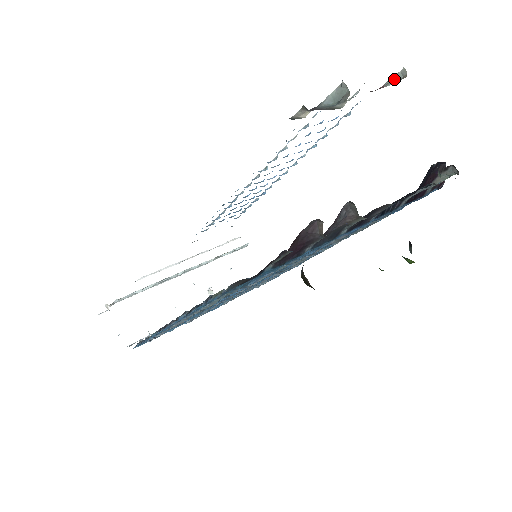
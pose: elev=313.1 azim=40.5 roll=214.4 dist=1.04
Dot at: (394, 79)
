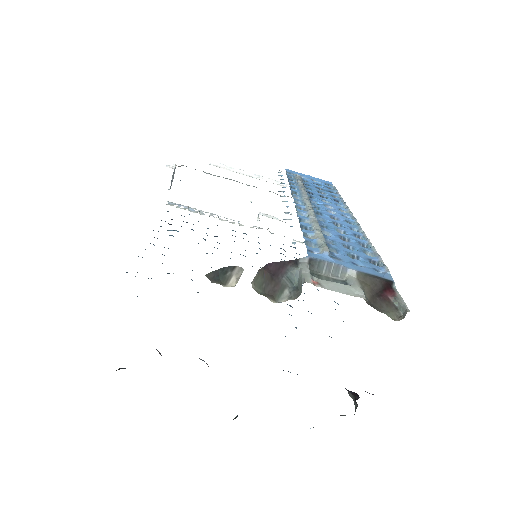
Dot at: (400, 305)
